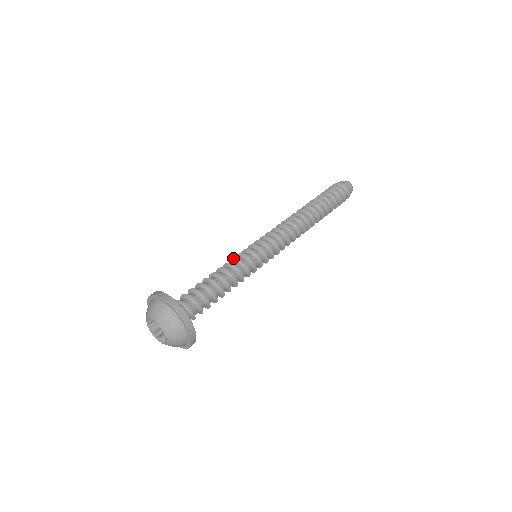
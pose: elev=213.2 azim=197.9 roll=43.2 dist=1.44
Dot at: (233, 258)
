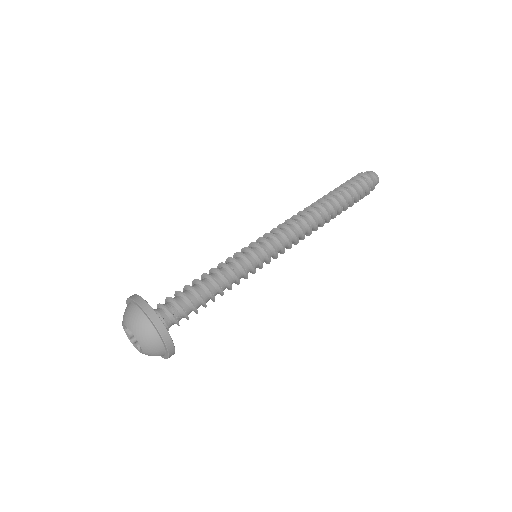
Dot at: occluded
